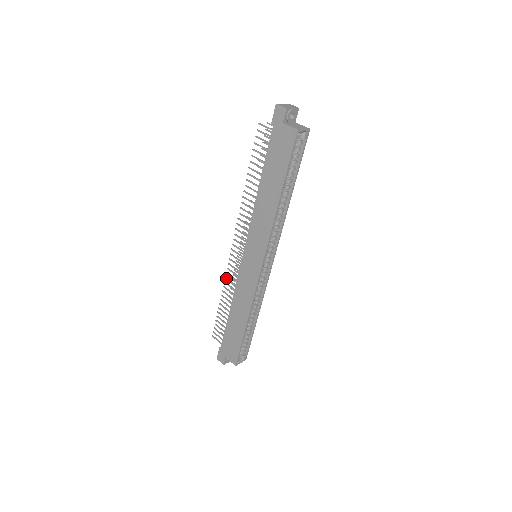
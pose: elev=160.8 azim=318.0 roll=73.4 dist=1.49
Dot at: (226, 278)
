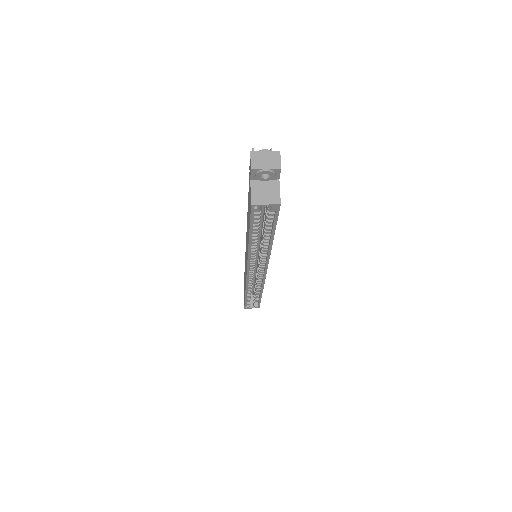
Dot at: occluded
